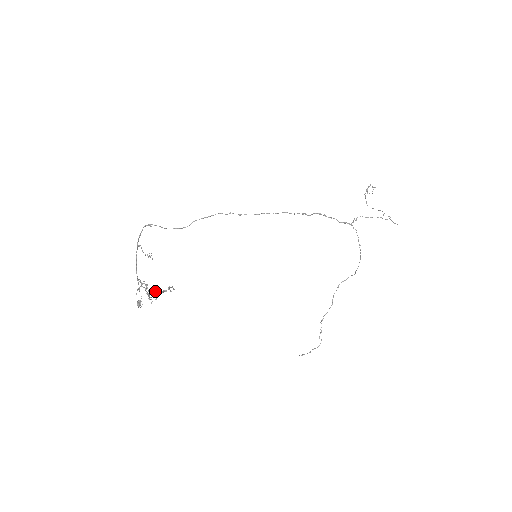
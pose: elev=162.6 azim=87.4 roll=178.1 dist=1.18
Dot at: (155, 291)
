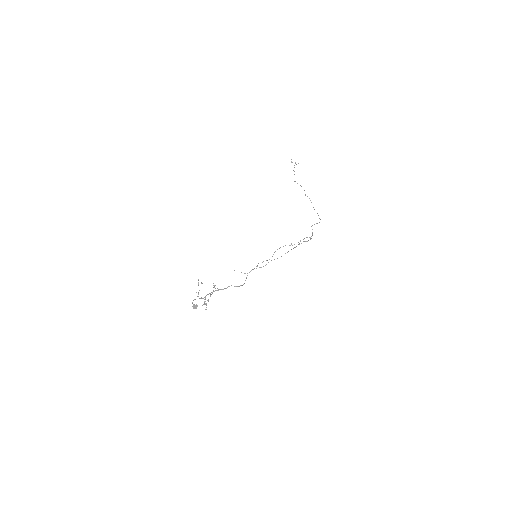
Dot at: occluded
